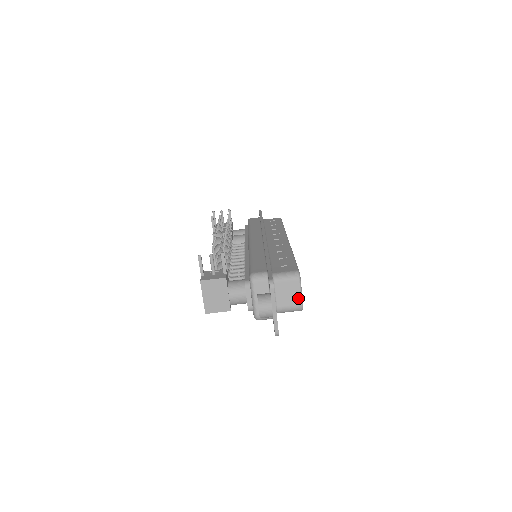
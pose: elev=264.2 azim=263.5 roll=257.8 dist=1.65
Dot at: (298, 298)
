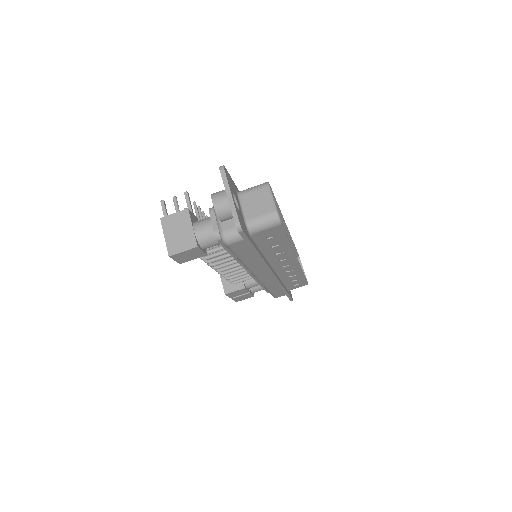
Dot at: (270, 205)
